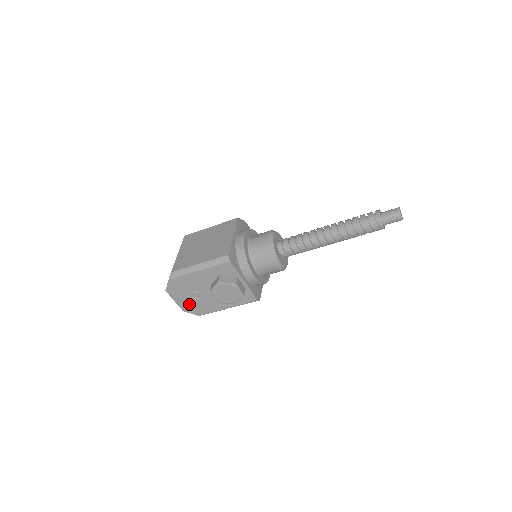
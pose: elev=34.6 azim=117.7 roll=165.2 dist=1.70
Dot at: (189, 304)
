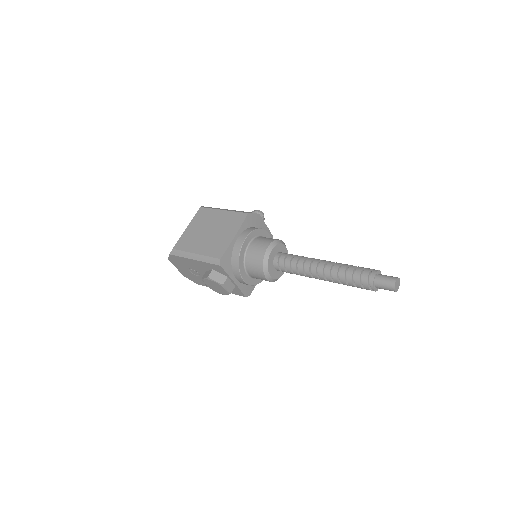
Dot at: (188, 274)
